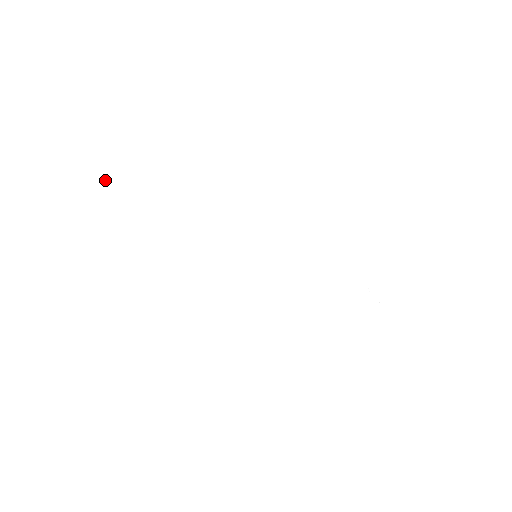
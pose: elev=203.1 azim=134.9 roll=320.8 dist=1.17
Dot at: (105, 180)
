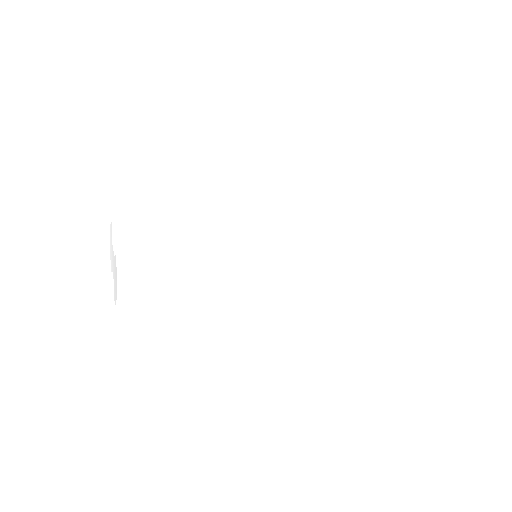
Dot at: occluded
